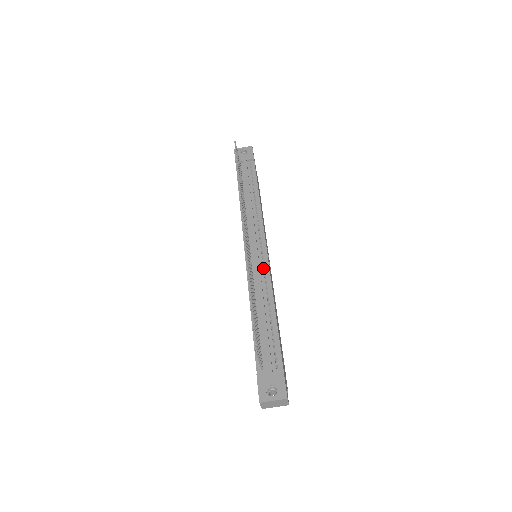
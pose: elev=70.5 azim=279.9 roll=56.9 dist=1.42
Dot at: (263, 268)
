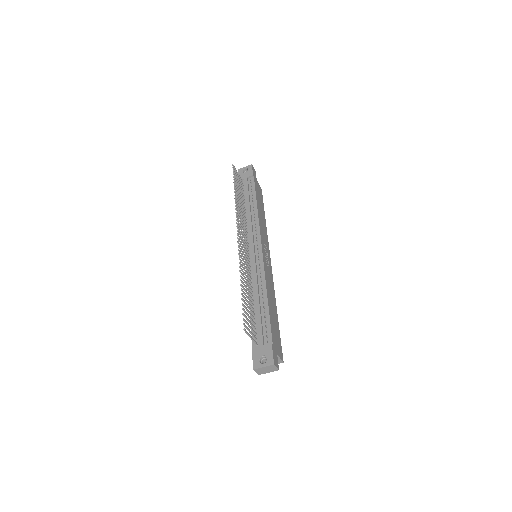
Dot at: (259, 265)
